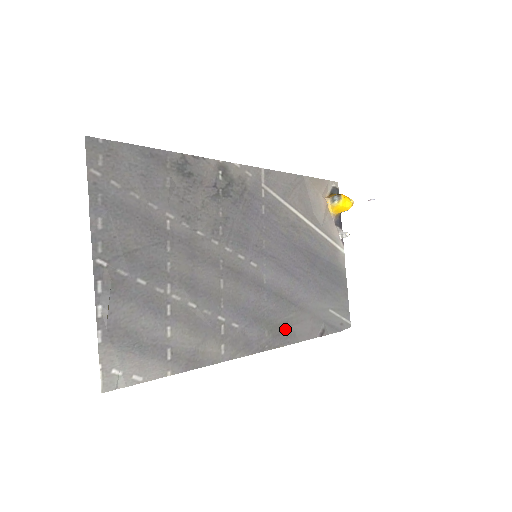
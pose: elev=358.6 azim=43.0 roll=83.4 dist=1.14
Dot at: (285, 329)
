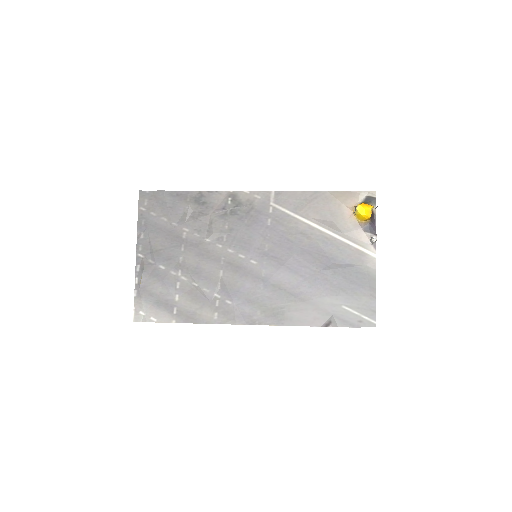
Dot at: (280, 313)
